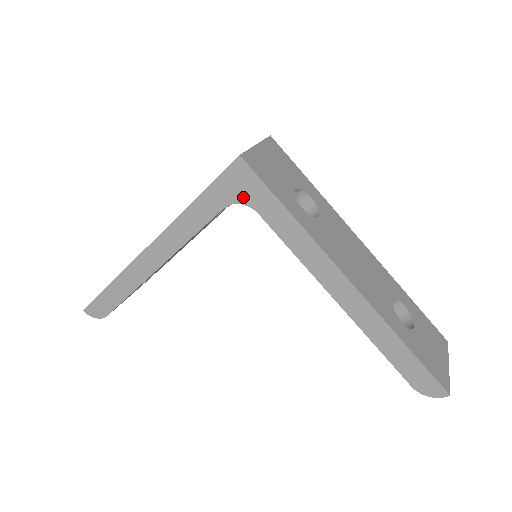
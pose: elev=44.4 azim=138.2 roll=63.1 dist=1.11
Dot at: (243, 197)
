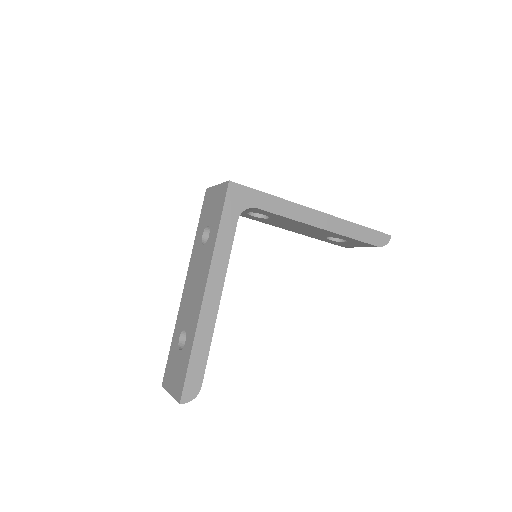
Dot at: (244, 204)
